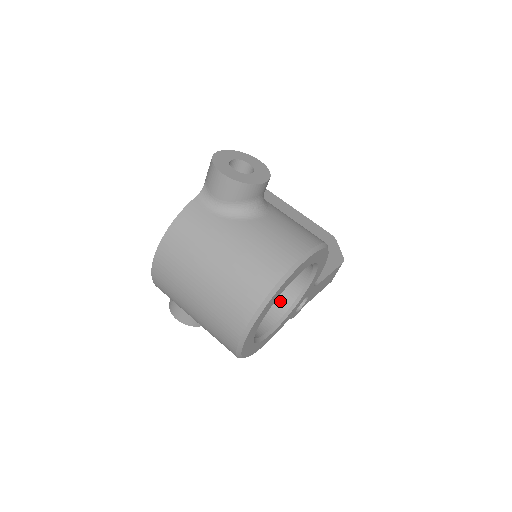
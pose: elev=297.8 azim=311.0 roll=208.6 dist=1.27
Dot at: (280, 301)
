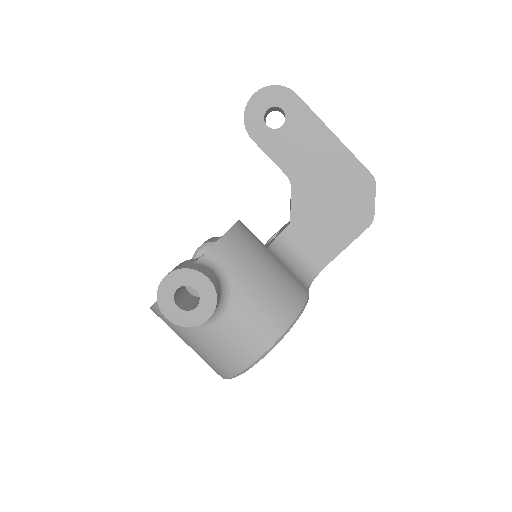
Dot at: occluded
